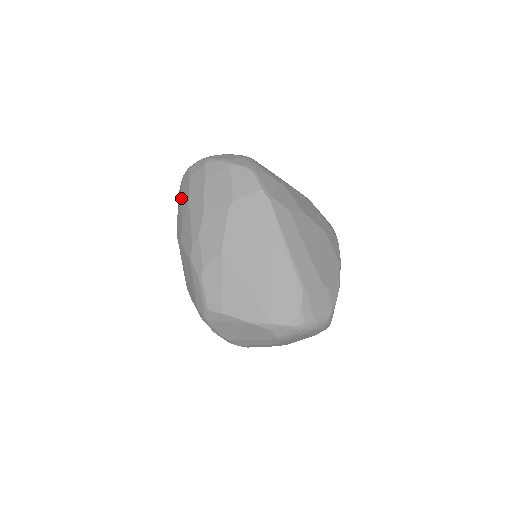
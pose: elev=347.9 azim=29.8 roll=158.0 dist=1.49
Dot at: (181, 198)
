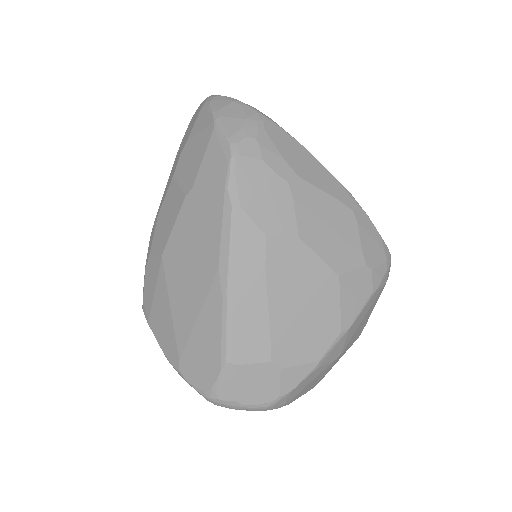
Dot at: occluded
